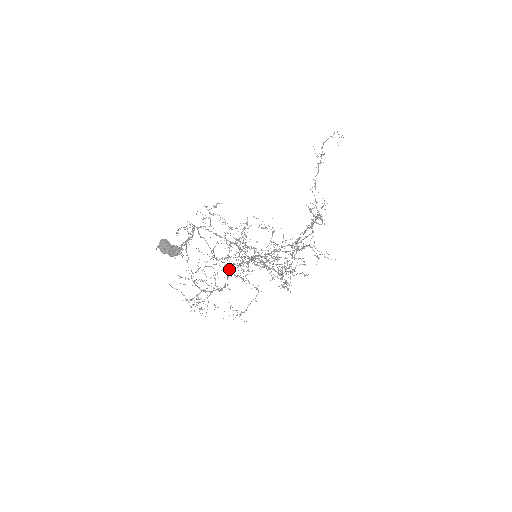
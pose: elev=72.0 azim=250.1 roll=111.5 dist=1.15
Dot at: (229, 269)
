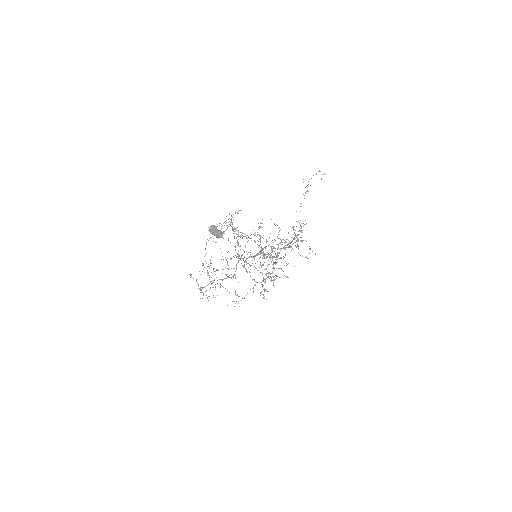
Dot at: occluded
